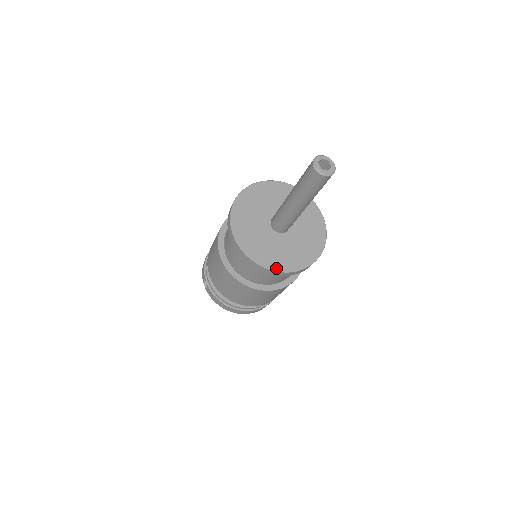
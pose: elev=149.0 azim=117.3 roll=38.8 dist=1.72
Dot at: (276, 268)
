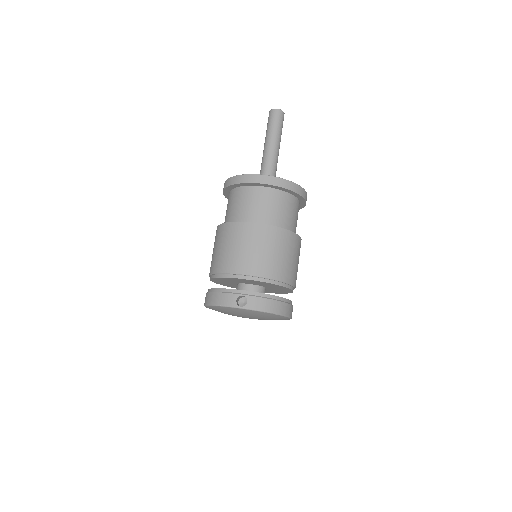
Dot at: (299, 187)
